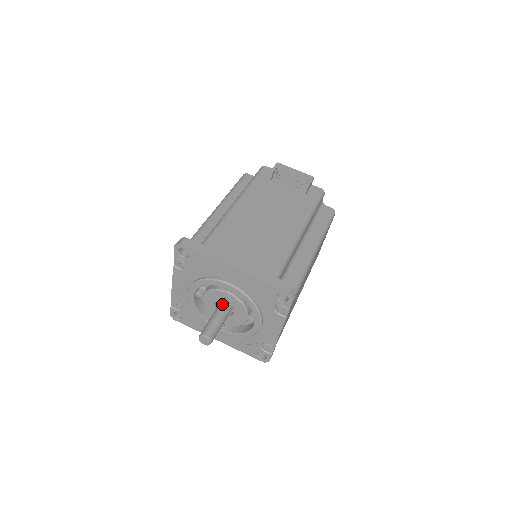
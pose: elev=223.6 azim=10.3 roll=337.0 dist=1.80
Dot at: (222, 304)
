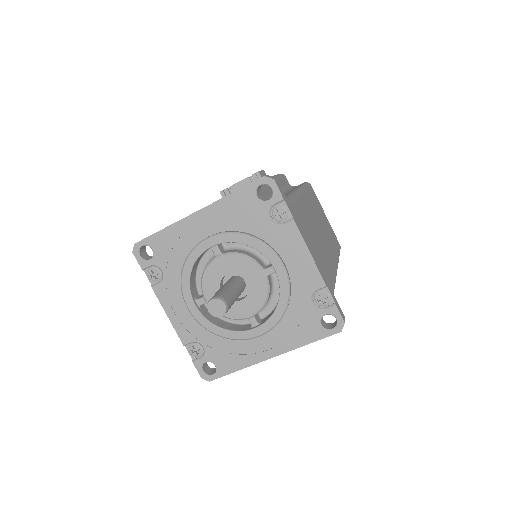
Dot at: occluded
